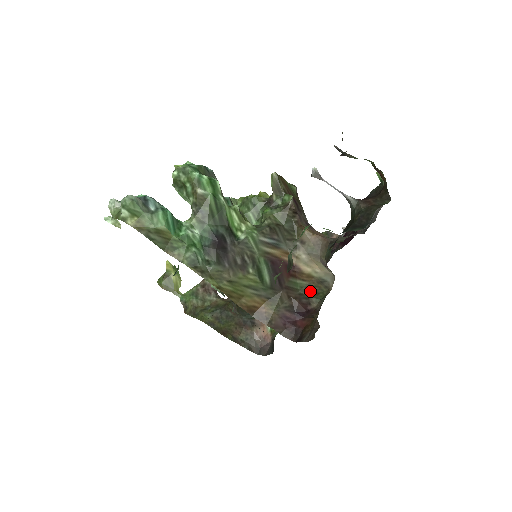
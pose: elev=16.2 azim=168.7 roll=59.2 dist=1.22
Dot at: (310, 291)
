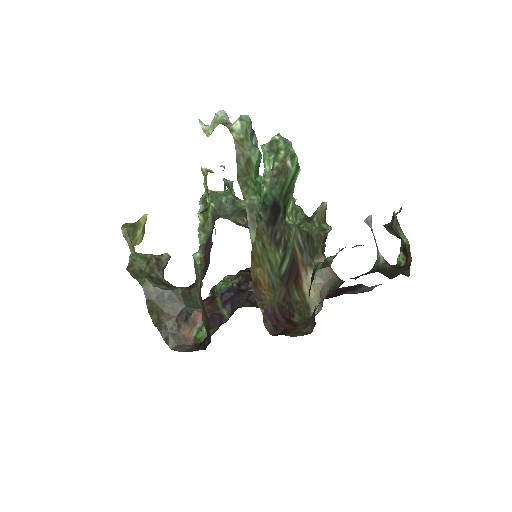
Dot at: (298, 307)
